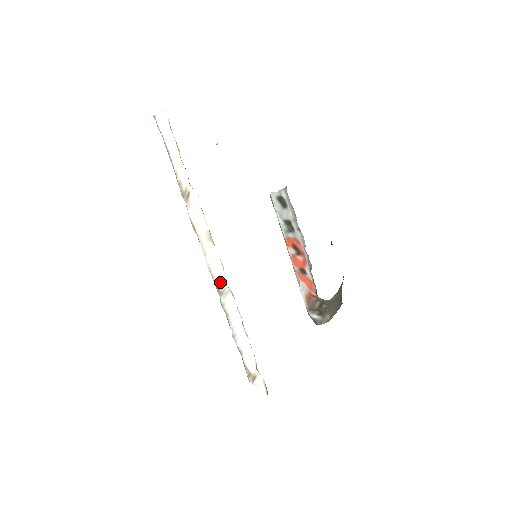
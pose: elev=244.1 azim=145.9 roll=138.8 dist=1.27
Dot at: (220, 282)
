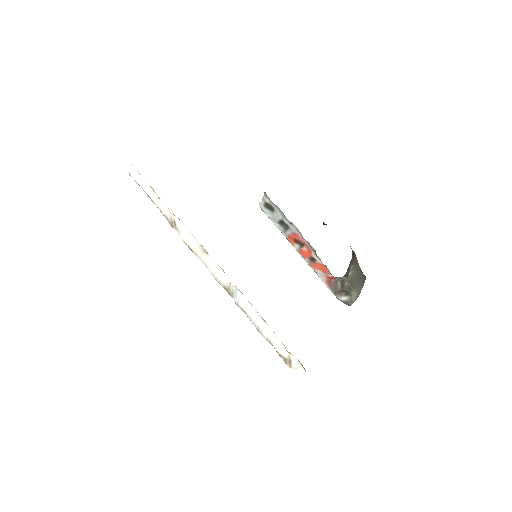
Dot at: (227, 285)
